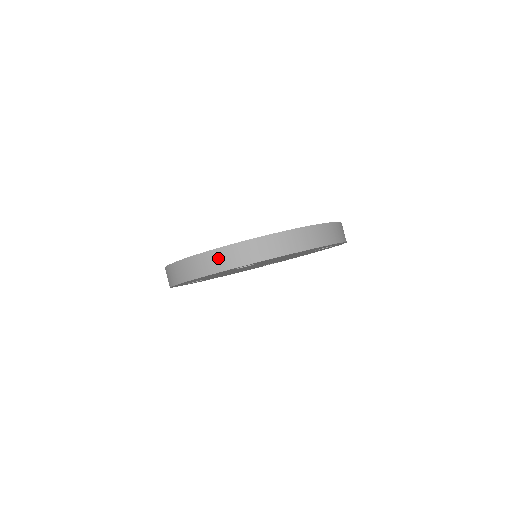
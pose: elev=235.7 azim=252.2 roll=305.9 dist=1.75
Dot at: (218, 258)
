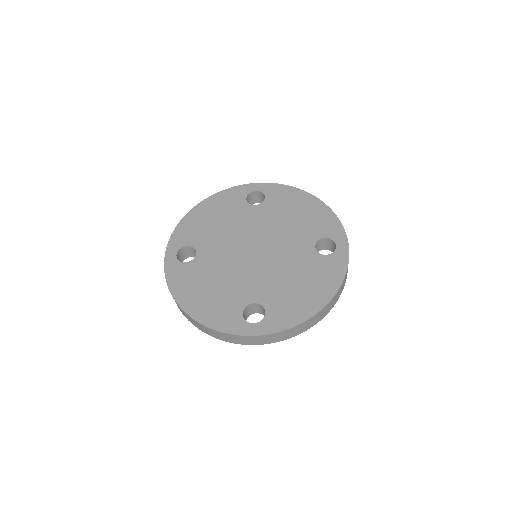
Dot at: (237, 339)
